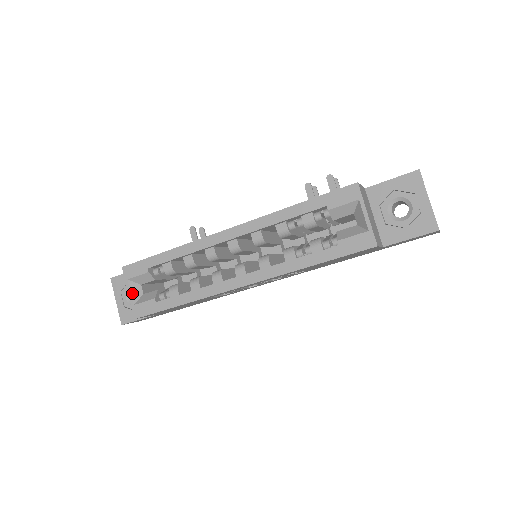
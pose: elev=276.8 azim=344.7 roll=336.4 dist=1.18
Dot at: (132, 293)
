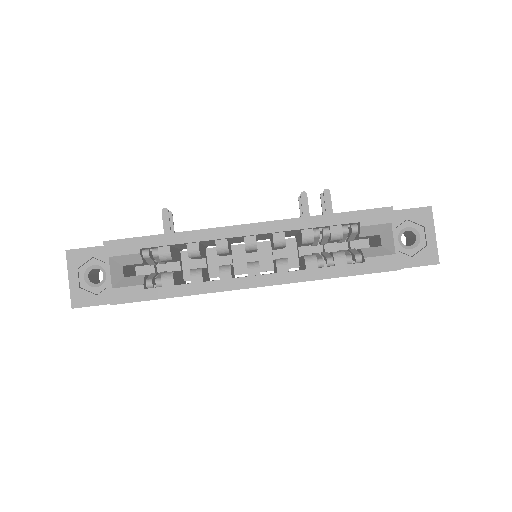
Dot at: (112, 274)
